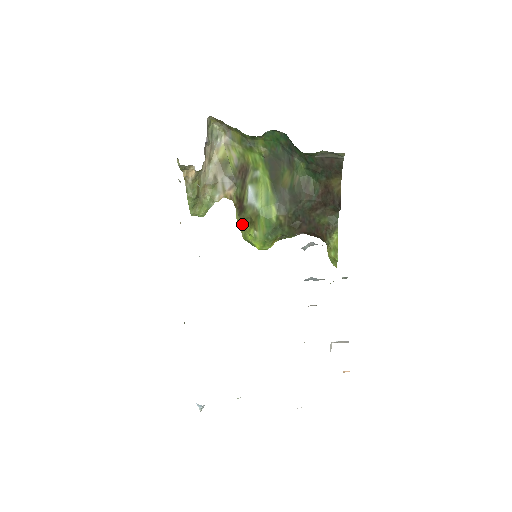
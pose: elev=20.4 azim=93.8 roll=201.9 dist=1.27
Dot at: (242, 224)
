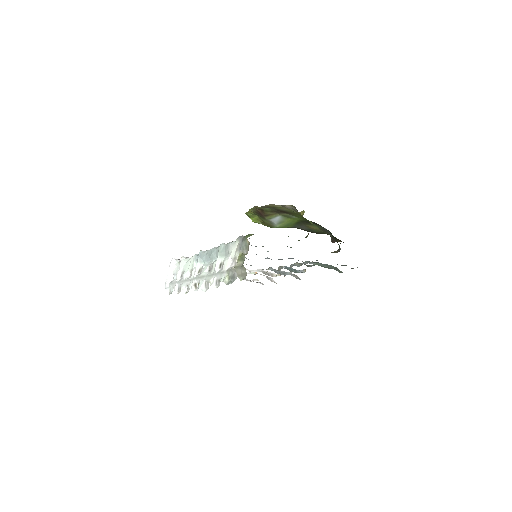
Dot at: (252, 214)
